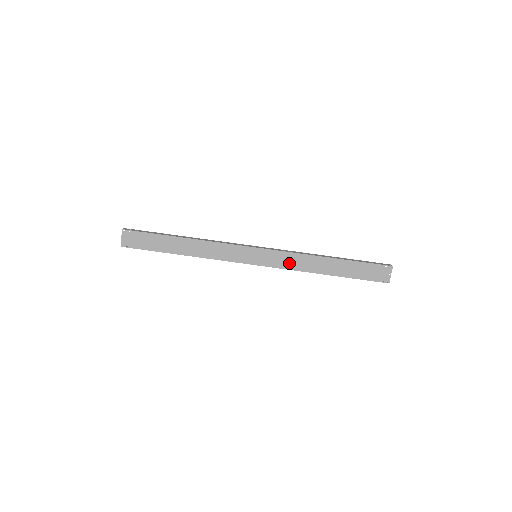
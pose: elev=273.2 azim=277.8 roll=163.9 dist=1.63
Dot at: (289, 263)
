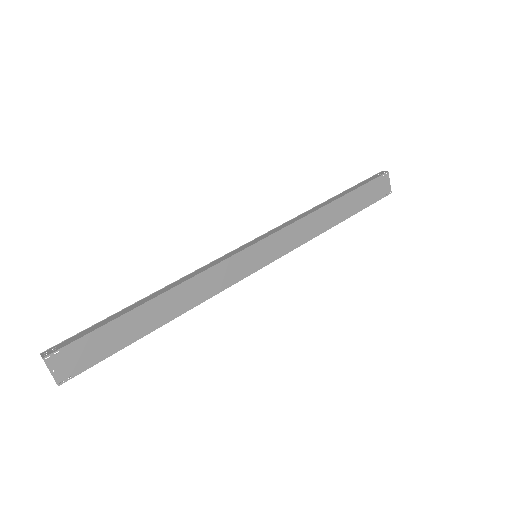
Dot at: (296, 238)
